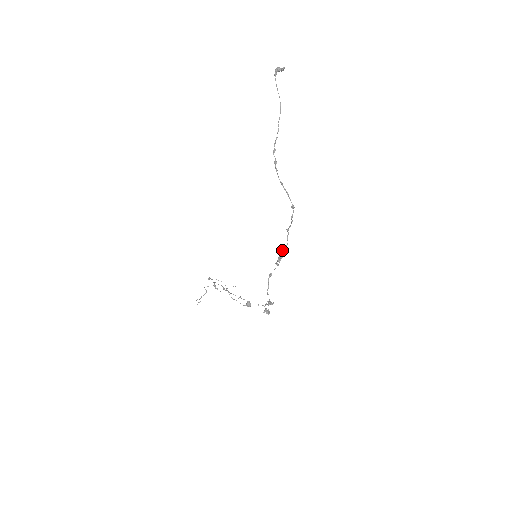
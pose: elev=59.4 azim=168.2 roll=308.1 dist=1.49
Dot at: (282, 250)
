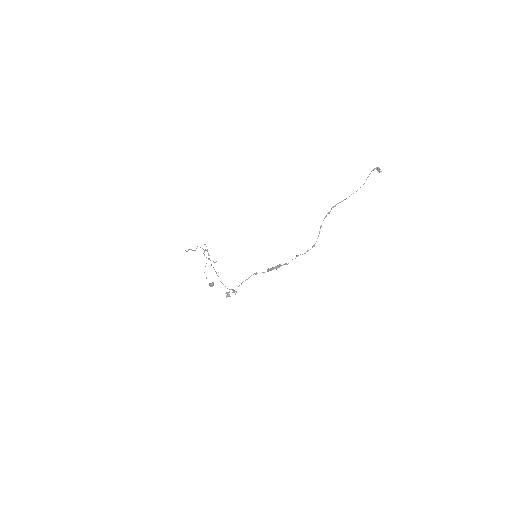
Dot at: occluded
